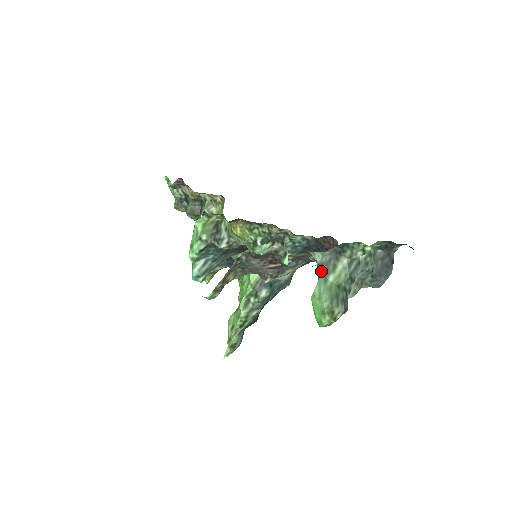
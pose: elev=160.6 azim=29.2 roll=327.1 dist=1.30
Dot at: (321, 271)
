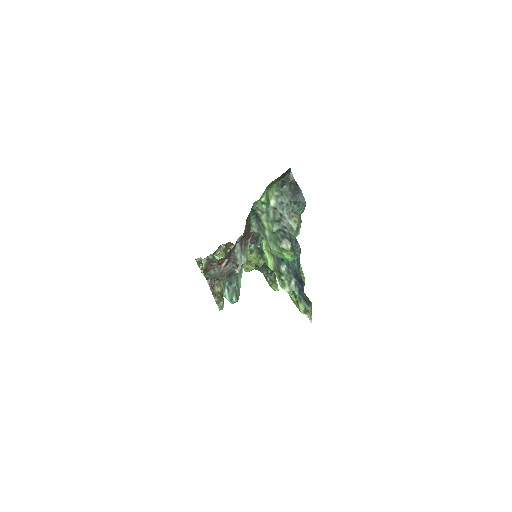
Dot at: (261, 235)
